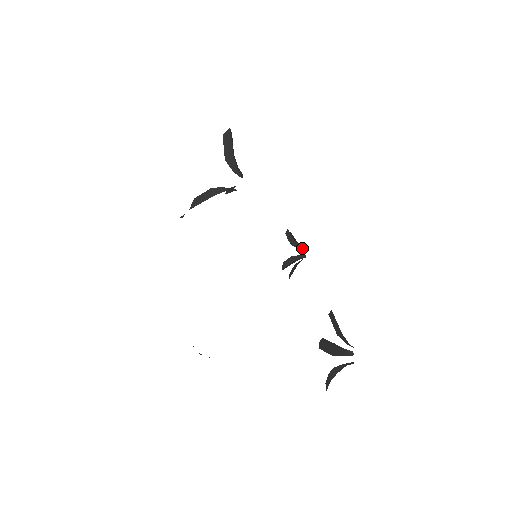
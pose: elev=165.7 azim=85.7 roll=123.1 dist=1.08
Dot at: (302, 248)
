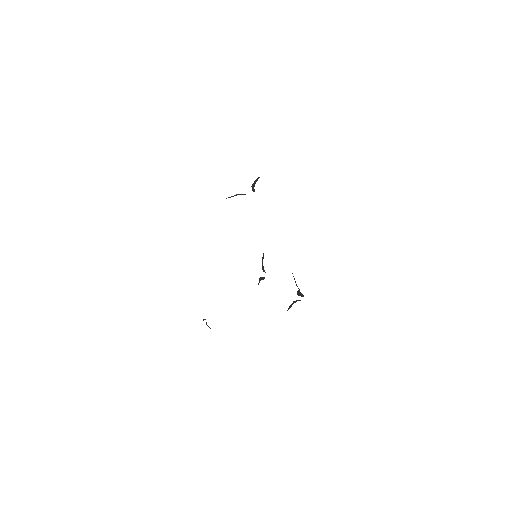
Dot at: (302, 296)
